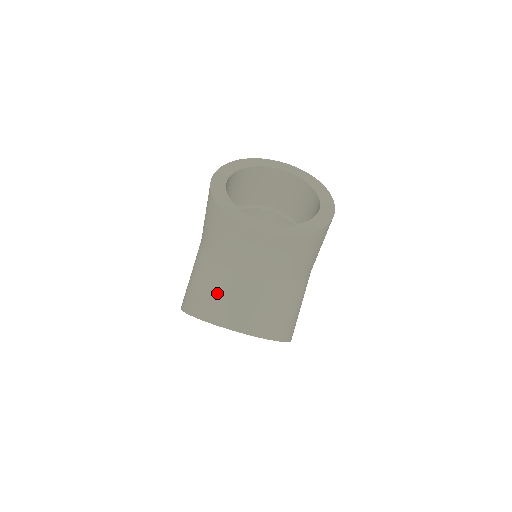
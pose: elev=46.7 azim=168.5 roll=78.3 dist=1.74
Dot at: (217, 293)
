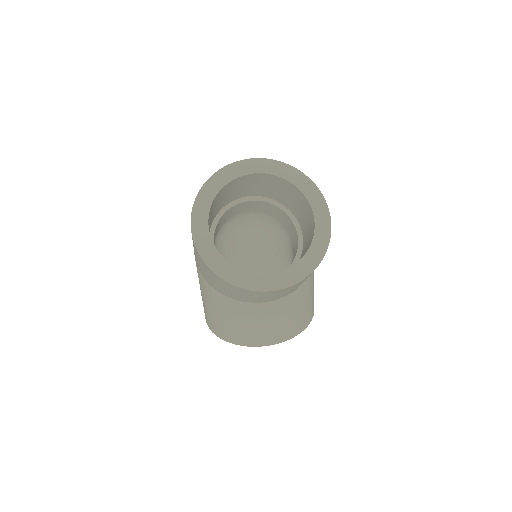
Dot at: (245, 324)
